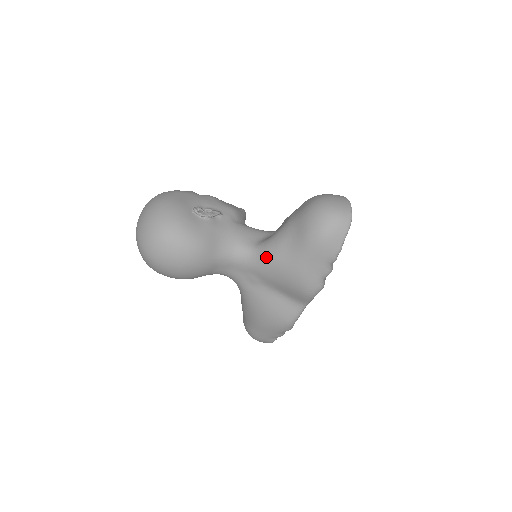
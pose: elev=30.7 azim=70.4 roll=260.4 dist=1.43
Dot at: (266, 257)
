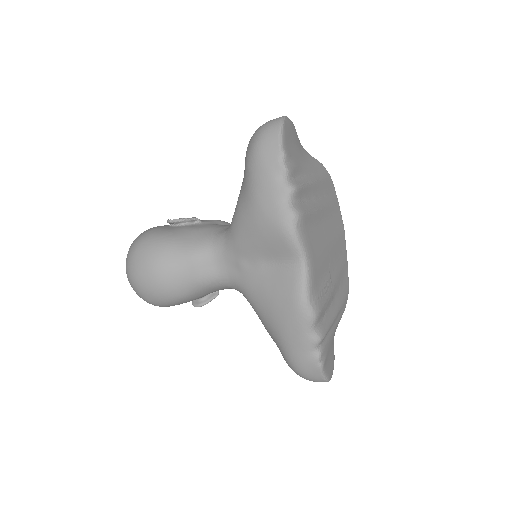
Dot at: (233, 222)
